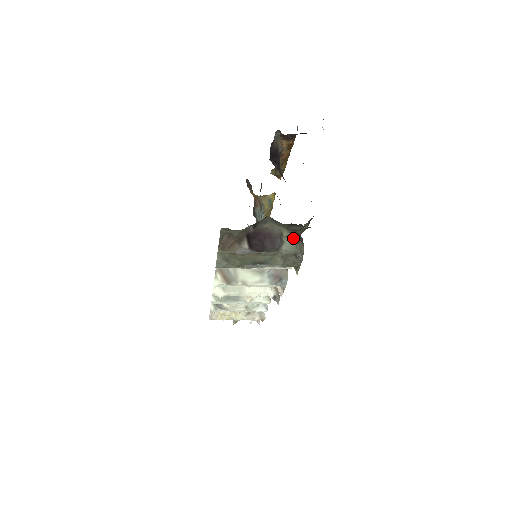
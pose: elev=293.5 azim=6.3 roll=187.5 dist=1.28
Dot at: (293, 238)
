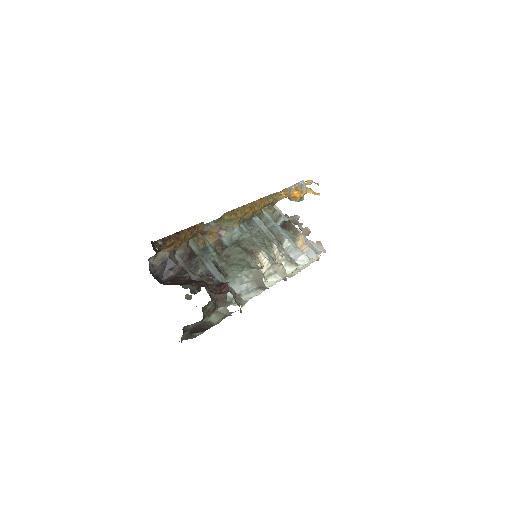
Dot at: (212, 315)
